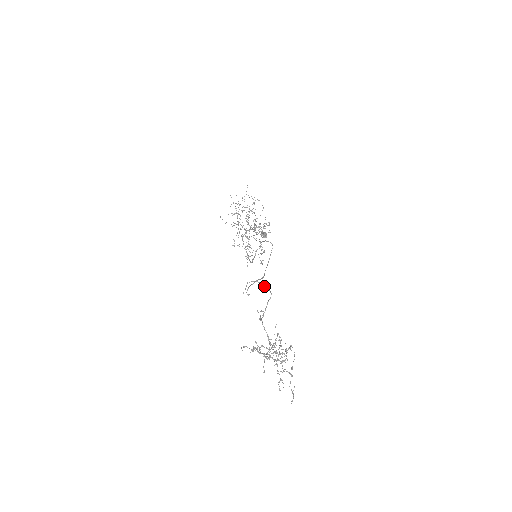
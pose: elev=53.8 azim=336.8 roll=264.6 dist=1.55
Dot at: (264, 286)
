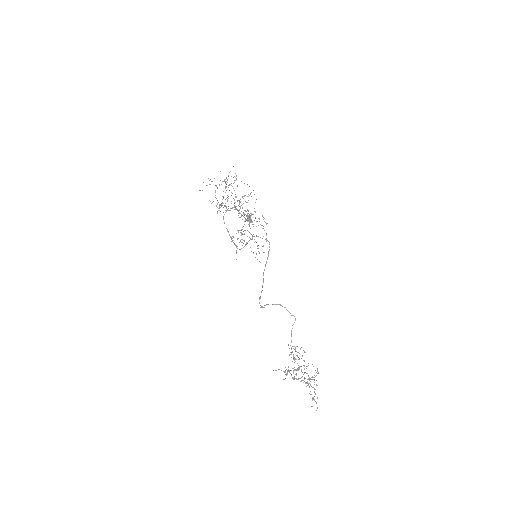
Dot at: occluded
